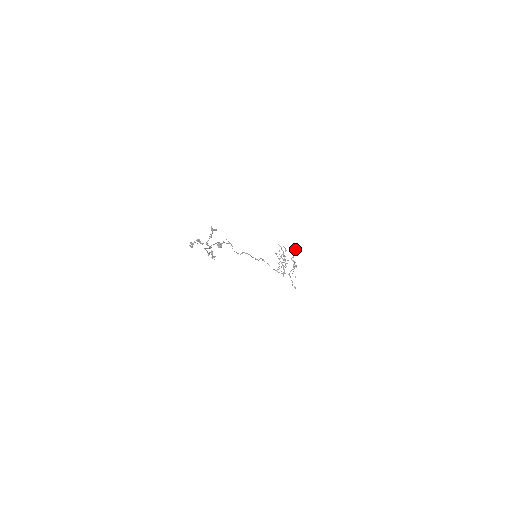
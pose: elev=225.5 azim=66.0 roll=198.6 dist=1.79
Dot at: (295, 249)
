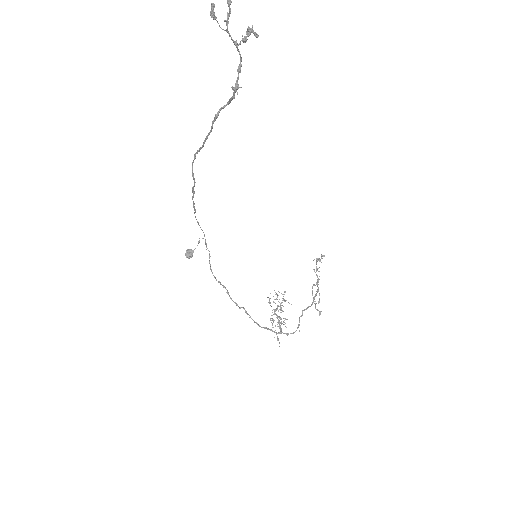
Dot at: occluded
